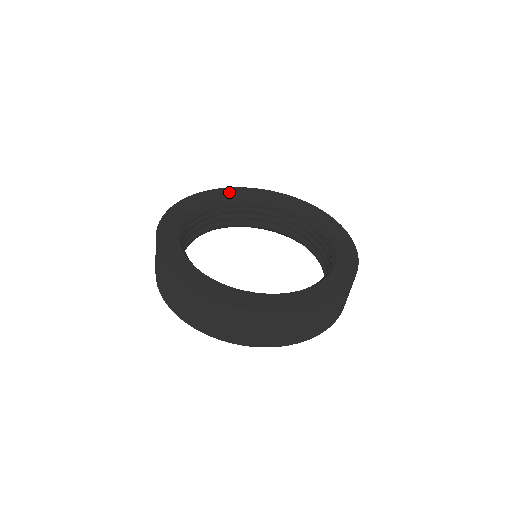
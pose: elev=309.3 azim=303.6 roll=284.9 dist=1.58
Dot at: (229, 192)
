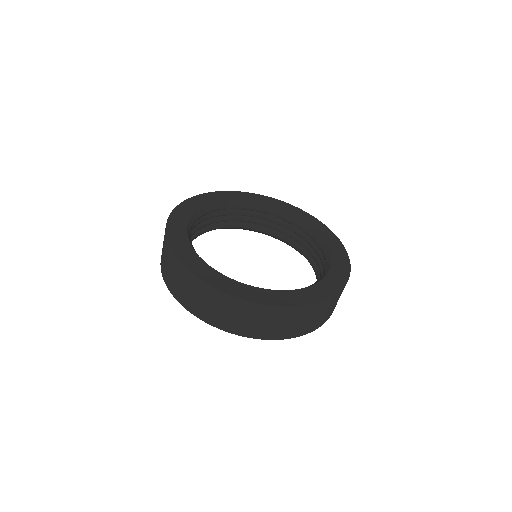
Dot at: (186, 208)
